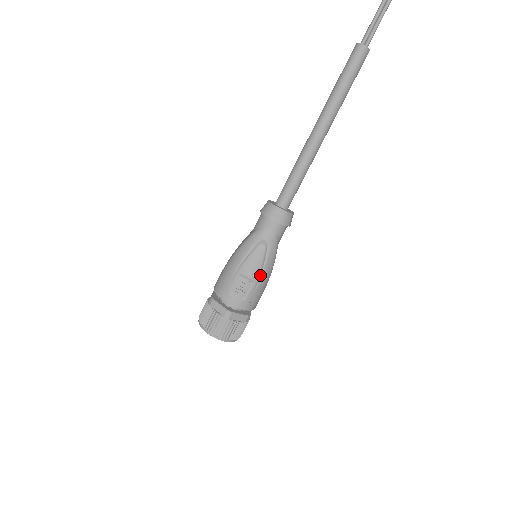
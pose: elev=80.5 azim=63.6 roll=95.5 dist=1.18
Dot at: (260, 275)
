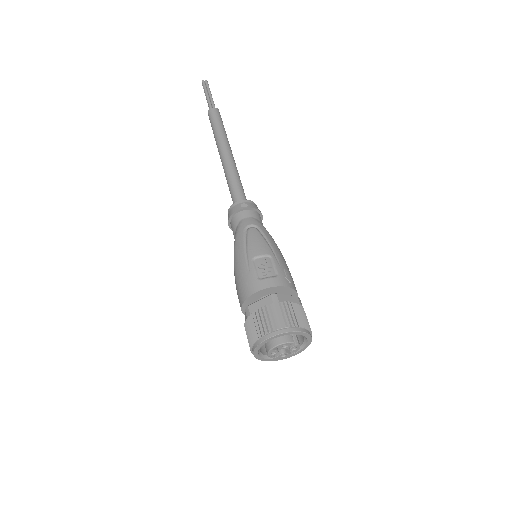
Dot at: (272, 250)
